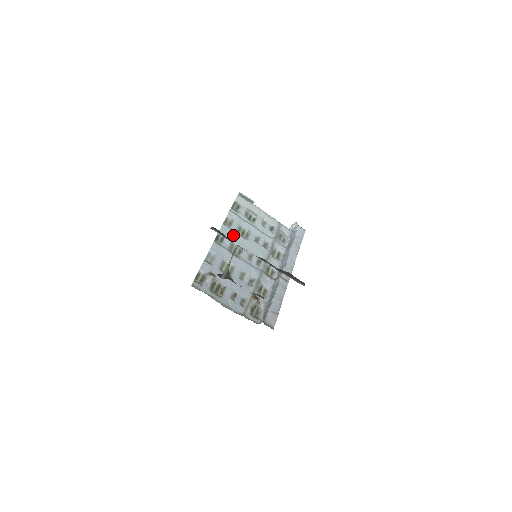
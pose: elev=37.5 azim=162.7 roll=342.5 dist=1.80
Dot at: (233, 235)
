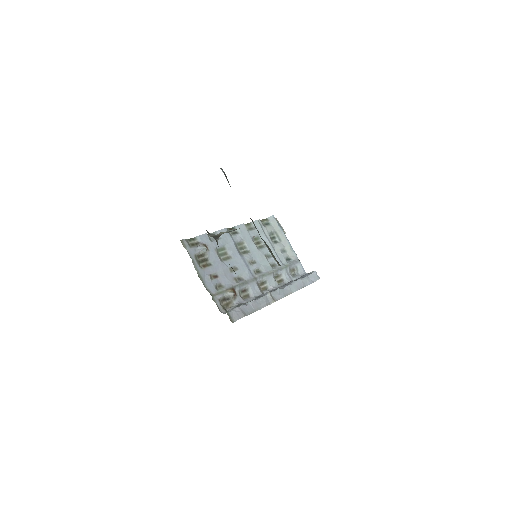
Dot at: (247, 237)
